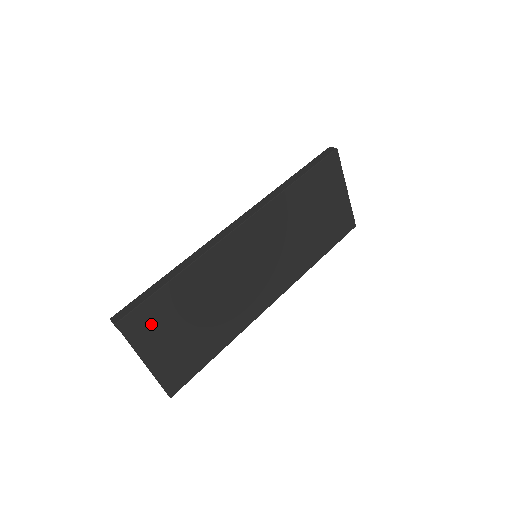
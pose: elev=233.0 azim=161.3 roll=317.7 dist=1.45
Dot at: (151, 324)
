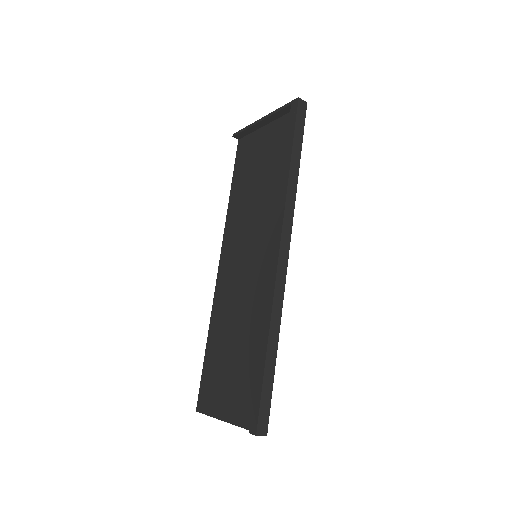
Dot at: occluded
